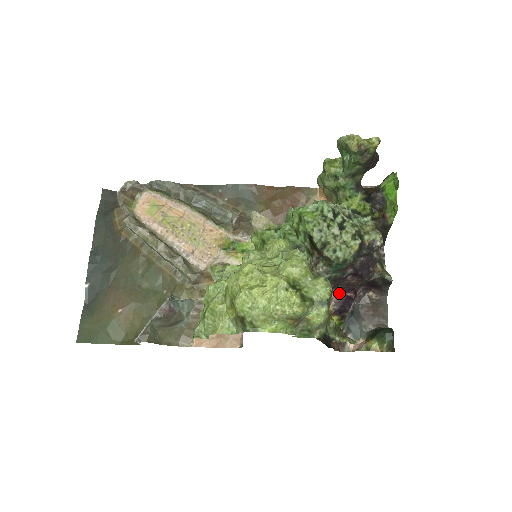
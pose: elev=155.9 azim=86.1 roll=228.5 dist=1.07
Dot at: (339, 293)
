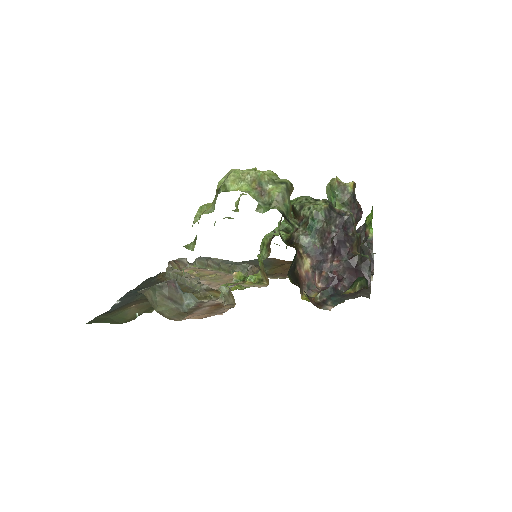
Dot at: (326, 287)
